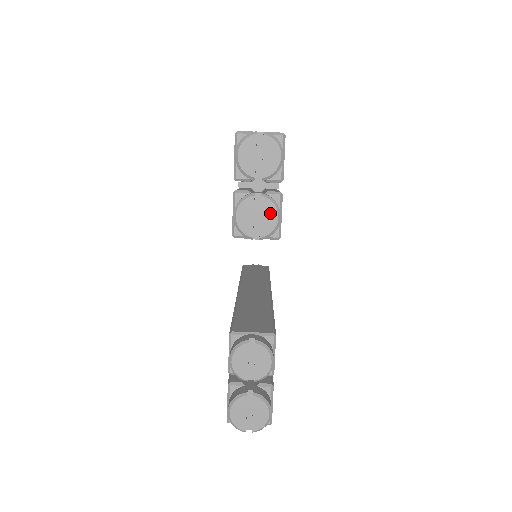
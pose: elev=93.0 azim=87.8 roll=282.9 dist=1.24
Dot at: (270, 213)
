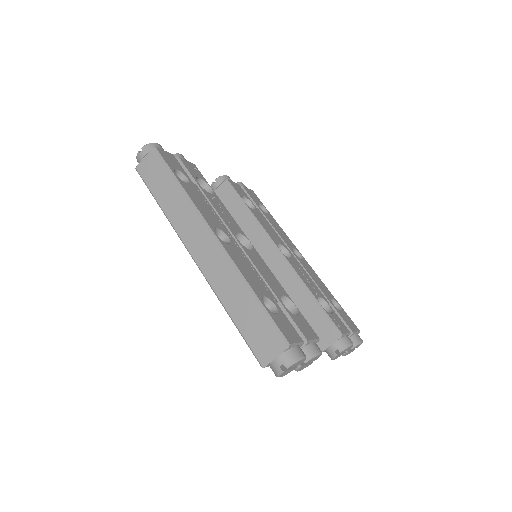
Dot at: (315, 358)
